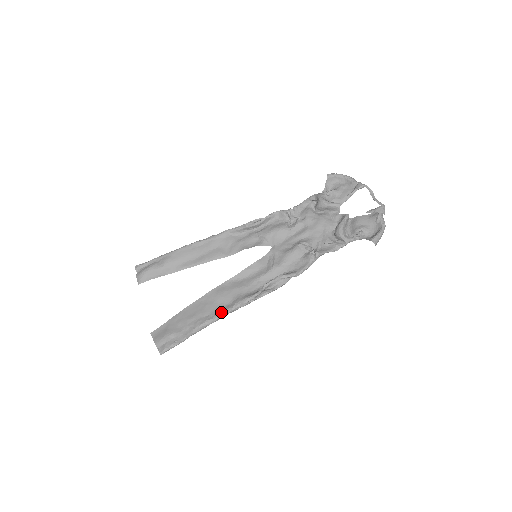
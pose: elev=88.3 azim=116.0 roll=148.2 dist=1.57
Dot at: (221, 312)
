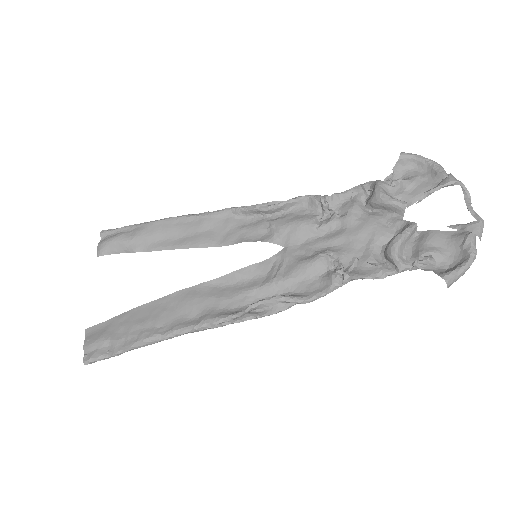
Dot at: (178, 328)
